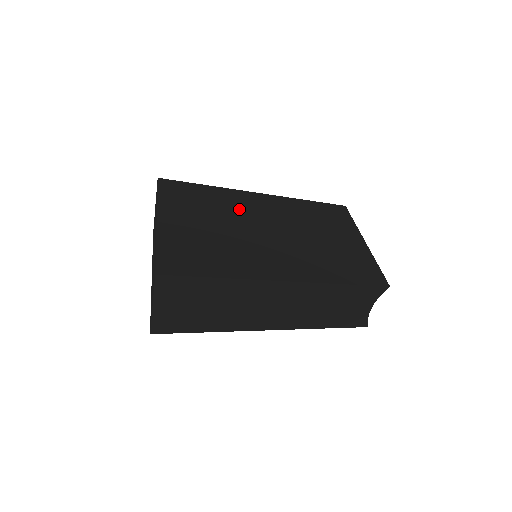
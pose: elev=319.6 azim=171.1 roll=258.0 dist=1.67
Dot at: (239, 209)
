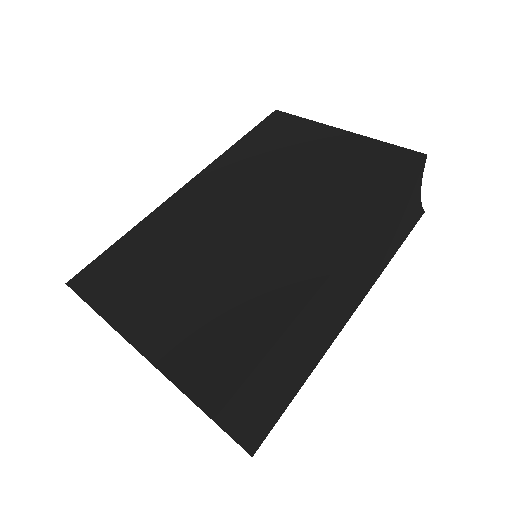
Dot at: (190, 227)
